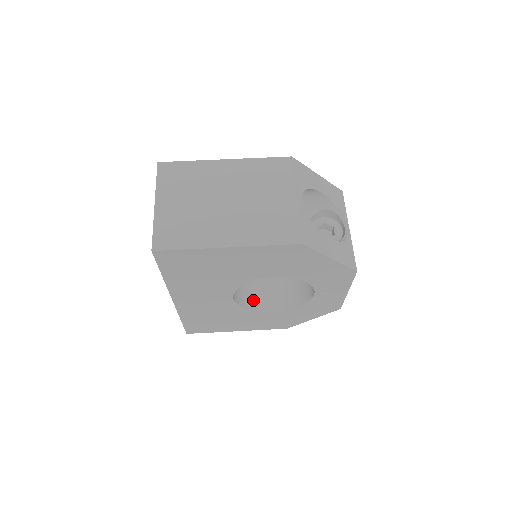
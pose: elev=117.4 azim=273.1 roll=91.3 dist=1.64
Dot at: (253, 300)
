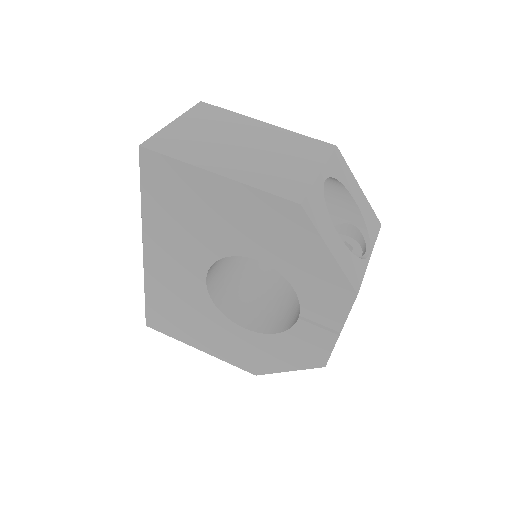
Dot at: (230, 306)
